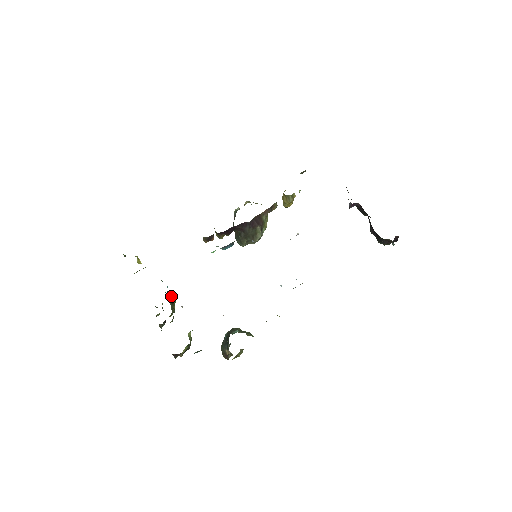
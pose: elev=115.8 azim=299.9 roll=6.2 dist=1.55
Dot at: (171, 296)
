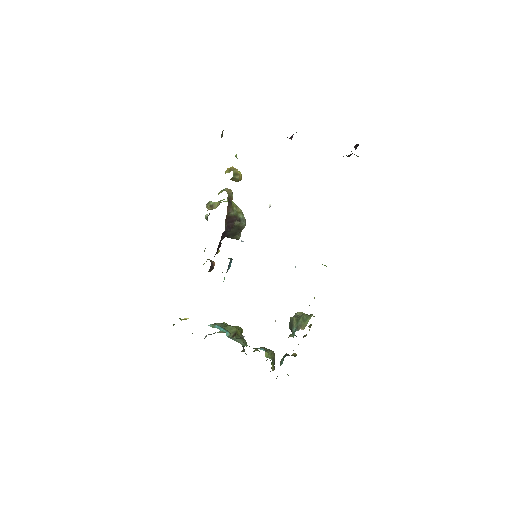
Dot at: (229, 328)
